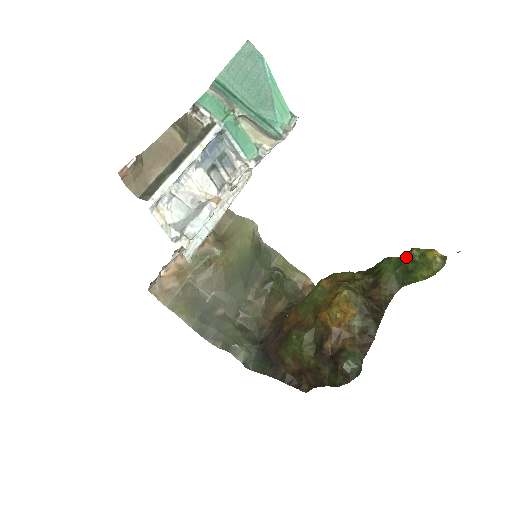
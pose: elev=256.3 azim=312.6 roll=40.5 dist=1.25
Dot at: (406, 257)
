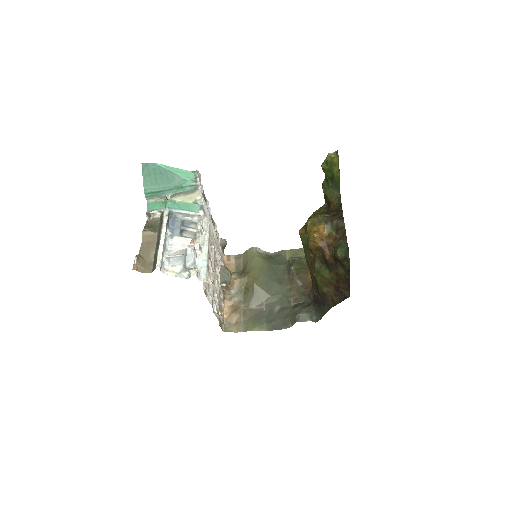
Dot at: occluded
